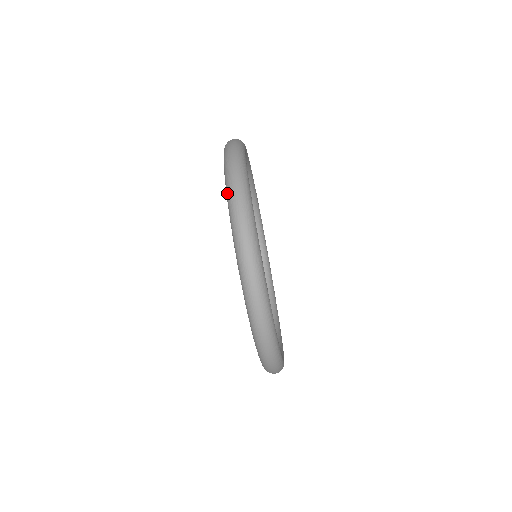
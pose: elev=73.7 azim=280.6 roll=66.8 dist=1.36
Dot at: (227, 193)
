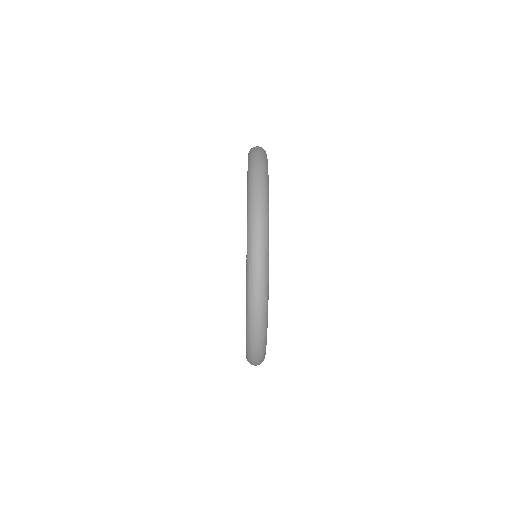
Dot at: (247, 360)
